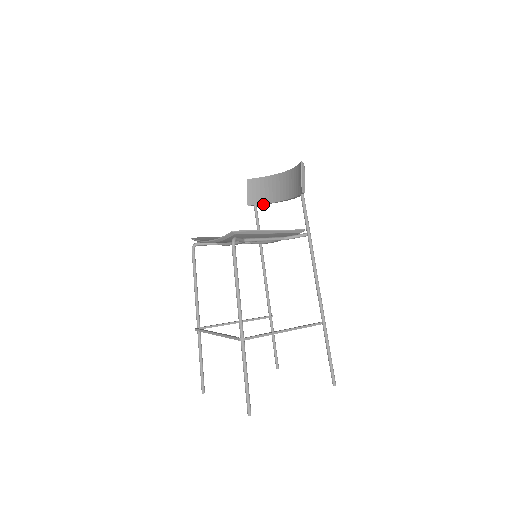
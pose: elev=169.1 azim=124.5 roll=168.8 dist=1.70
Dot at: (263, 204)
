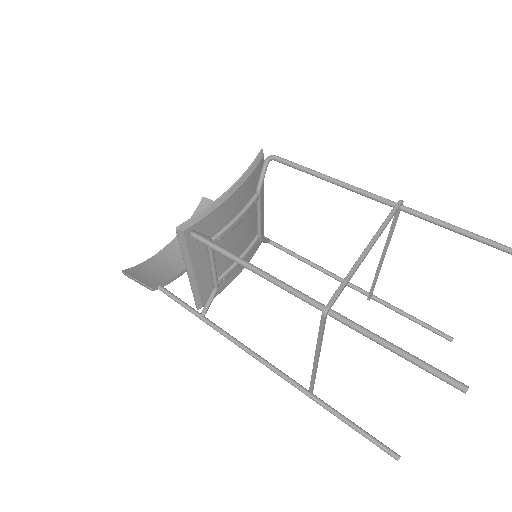
Dot at: (169, 281)
